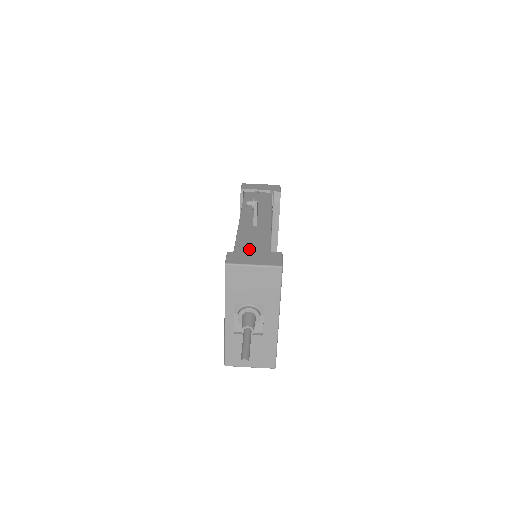
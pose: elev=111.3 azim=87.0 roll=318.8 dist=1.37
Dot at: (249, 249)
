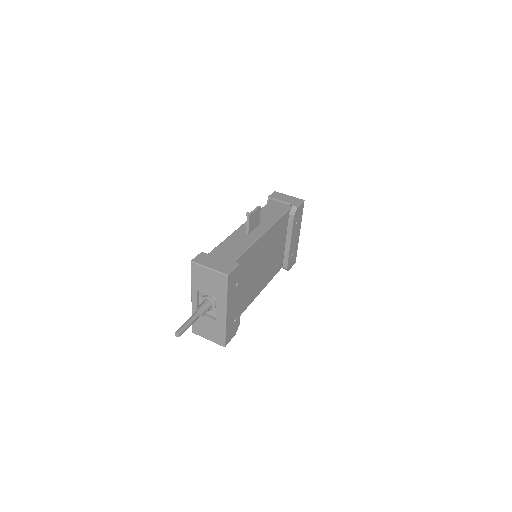
Dot at: (222, 253)
